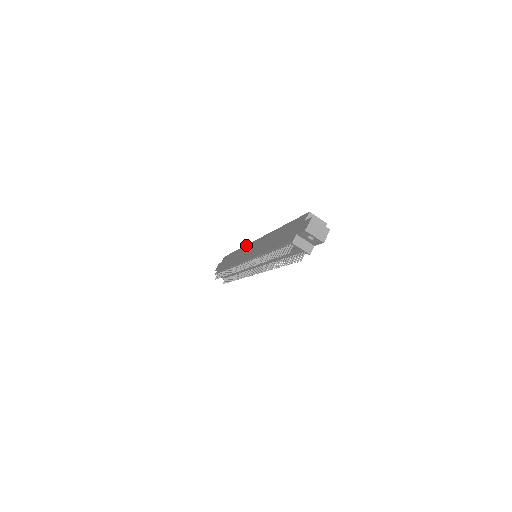
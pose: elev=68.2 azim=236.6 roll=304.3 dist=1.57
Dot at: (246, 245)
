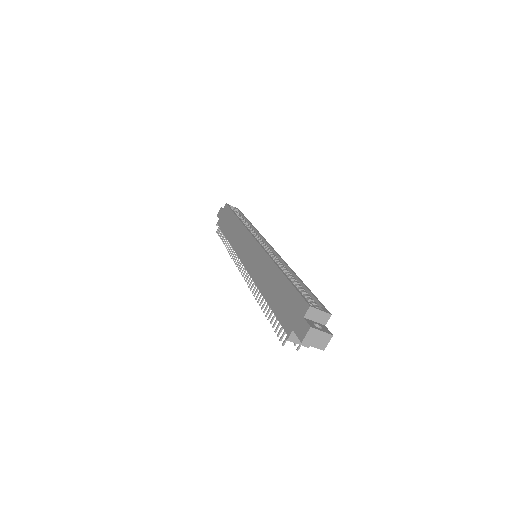
Dot at: (246, 229)
